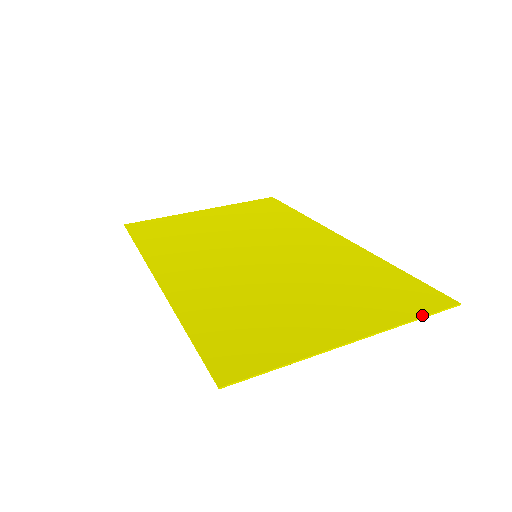
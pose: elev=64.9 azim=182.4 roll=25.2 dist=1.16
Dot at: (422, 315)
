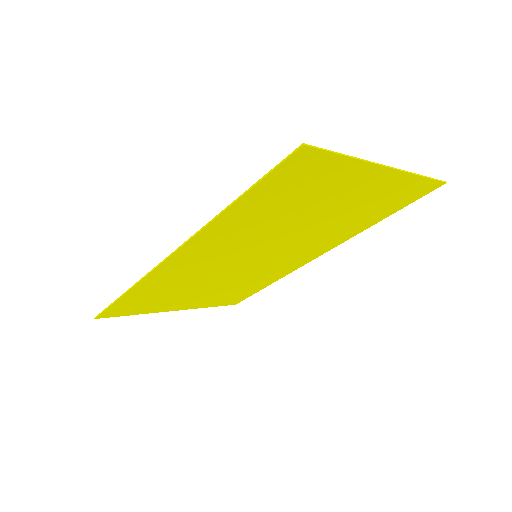
Dot at: (425, 177)
